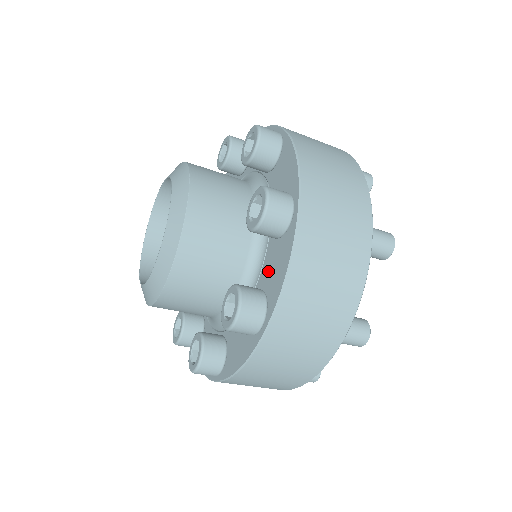
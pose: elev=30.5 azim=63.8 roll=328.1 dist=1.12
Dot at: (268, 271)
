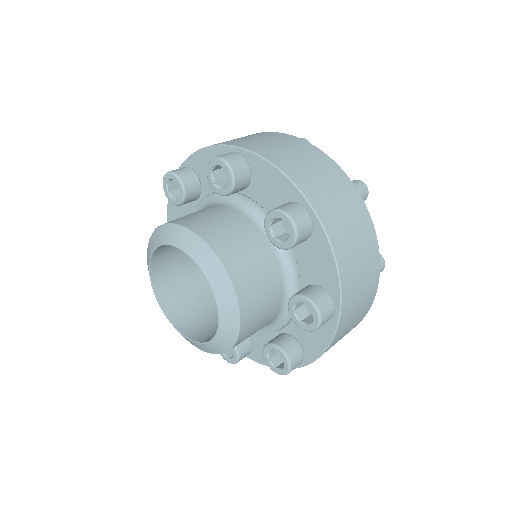
Dot at: (301, 329)
